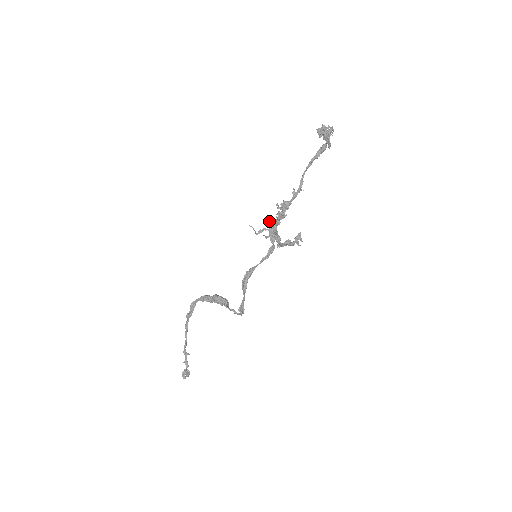
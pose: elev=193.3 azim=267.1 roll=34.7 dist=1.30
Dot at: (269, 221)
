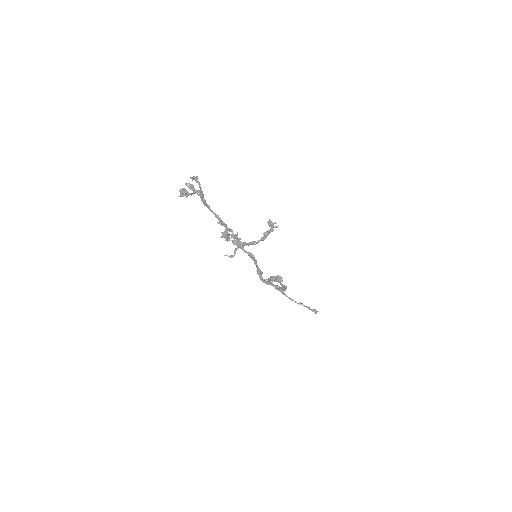
Dot at: occluded
